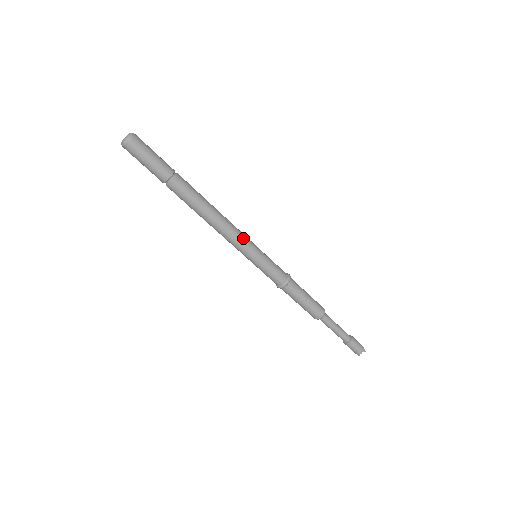
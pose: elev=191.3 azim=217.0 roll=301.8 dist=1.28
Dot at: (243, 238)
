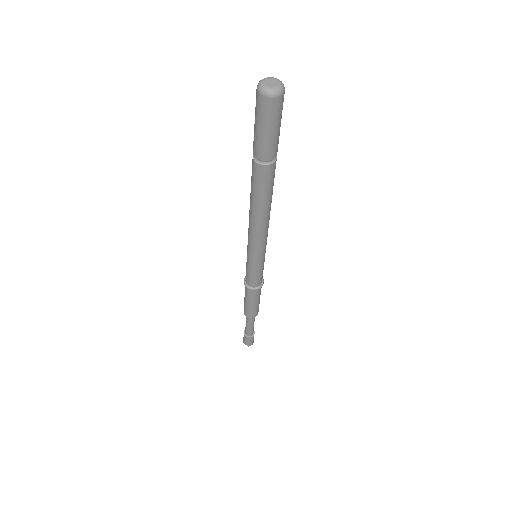
Dot at: occluded
